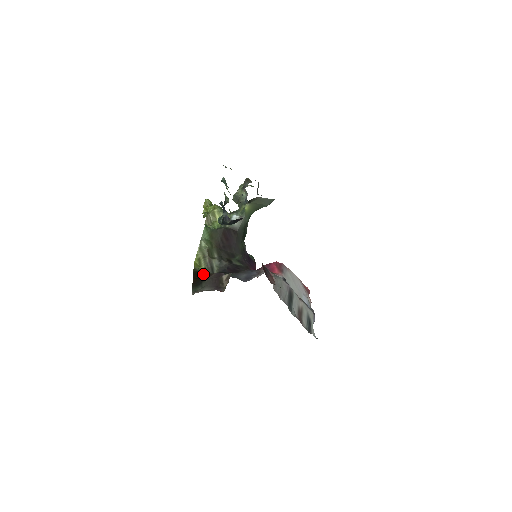
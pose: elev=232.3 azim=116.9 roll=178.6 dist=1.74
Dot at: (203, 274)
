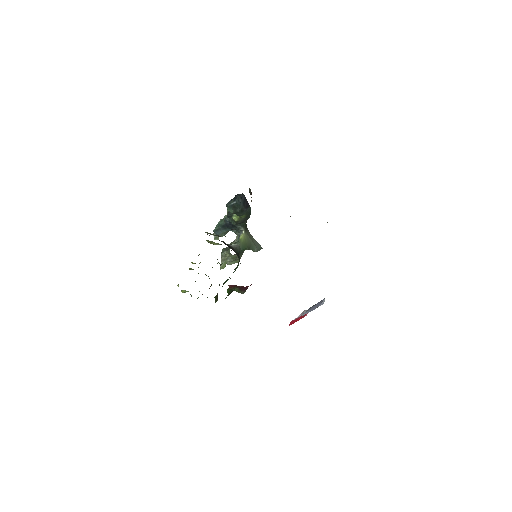
Dot at: occluded
